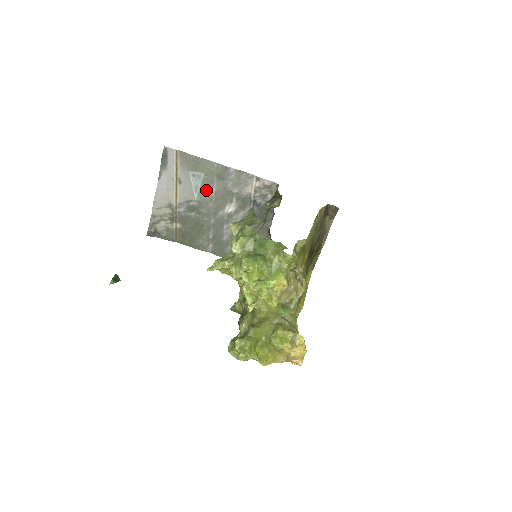
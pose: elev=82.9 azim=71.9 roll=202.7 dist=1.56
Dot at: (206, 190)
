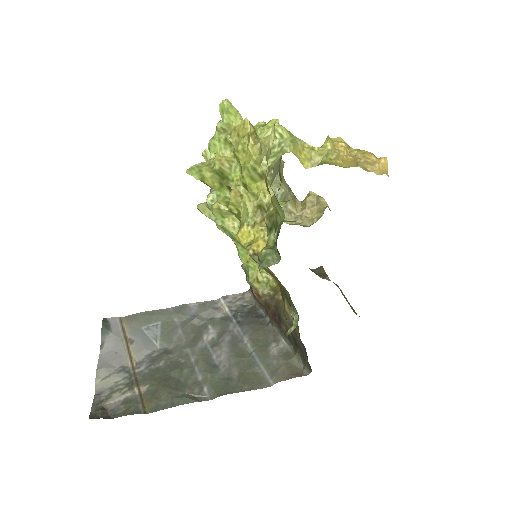
Dot at: (169, 334)
